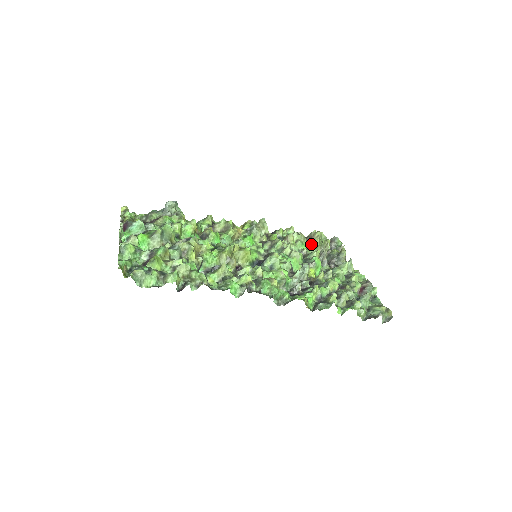
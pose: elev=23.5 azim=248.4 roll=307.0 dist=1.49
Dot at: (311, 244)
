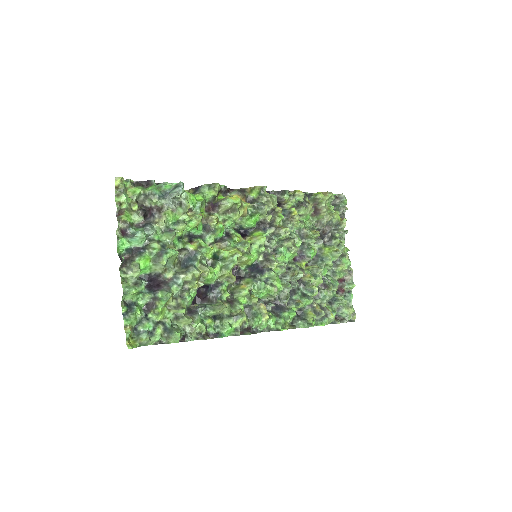
Dot at: (315, 214)
